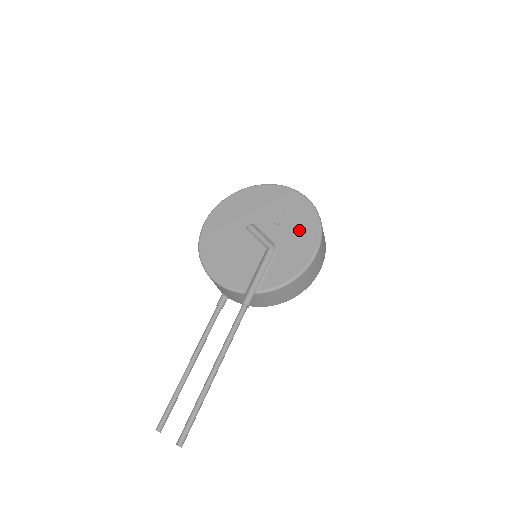
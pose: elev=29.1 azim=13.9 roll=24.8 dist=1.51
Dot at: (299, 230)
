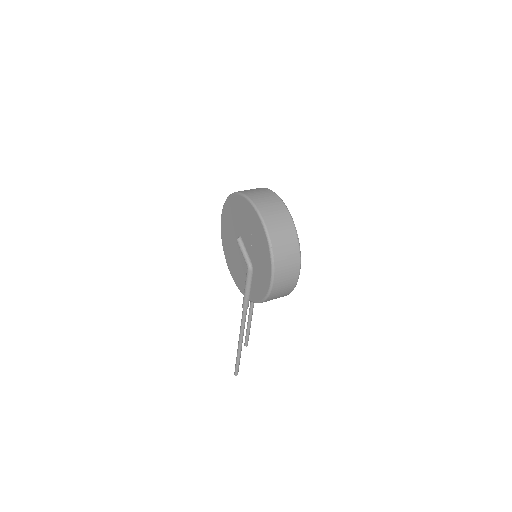
Dot at: (261, 258)
